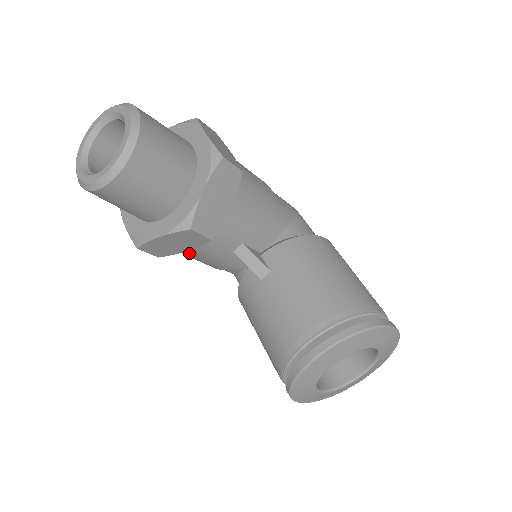
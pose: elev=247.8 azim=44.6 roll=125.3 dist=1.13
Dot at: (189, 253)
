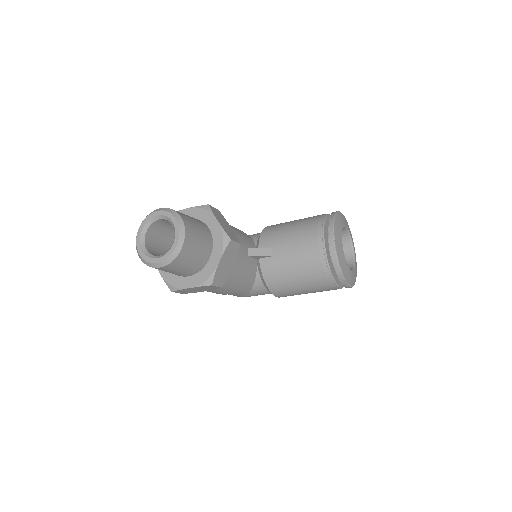
Dot at: (232, 274)
